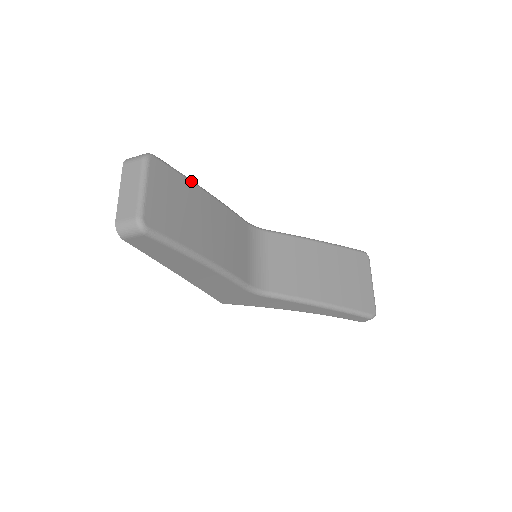
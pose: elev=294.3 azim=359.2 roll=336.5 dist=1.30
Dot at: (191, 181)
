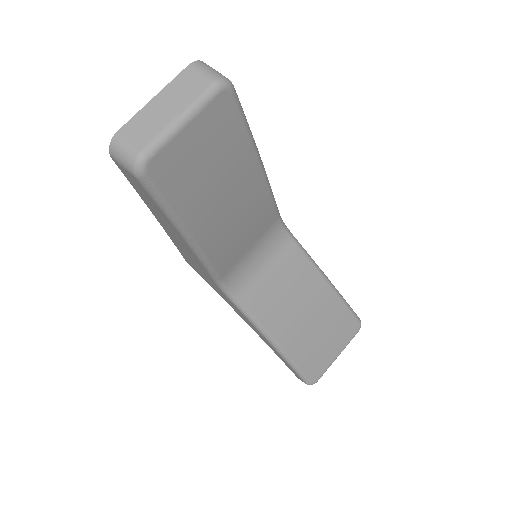
Dot at: (253, 144)
